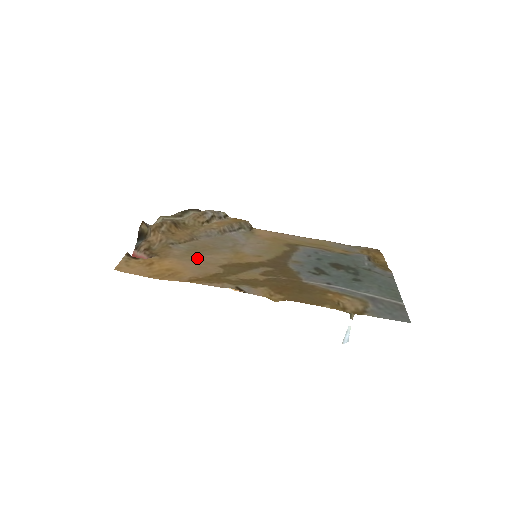
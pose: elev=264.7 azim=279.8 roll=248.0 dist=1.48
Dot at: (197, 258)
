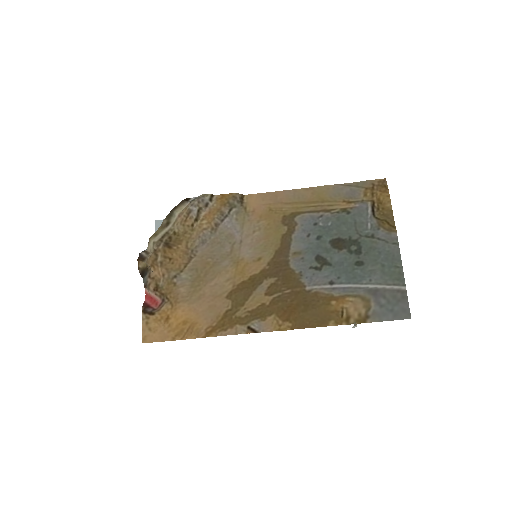
Dot at: (203, 292)
